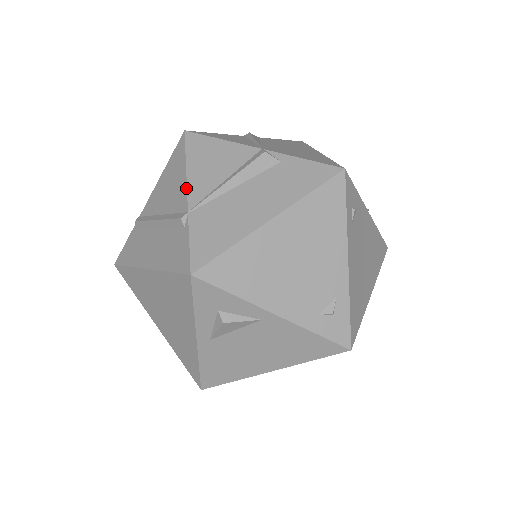
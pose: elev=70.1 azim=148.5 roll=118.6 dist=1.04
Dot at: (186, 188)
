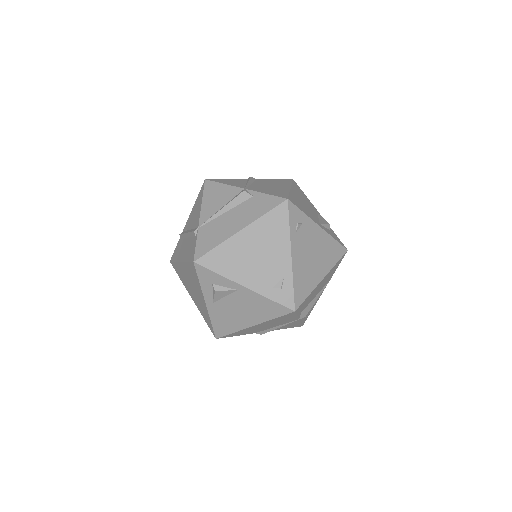
Dot at: (200, 214)
